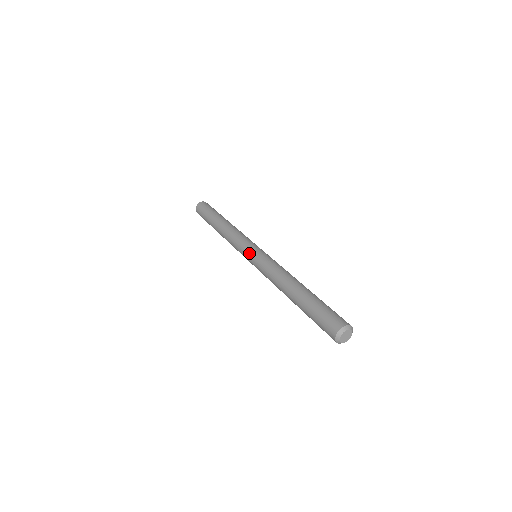
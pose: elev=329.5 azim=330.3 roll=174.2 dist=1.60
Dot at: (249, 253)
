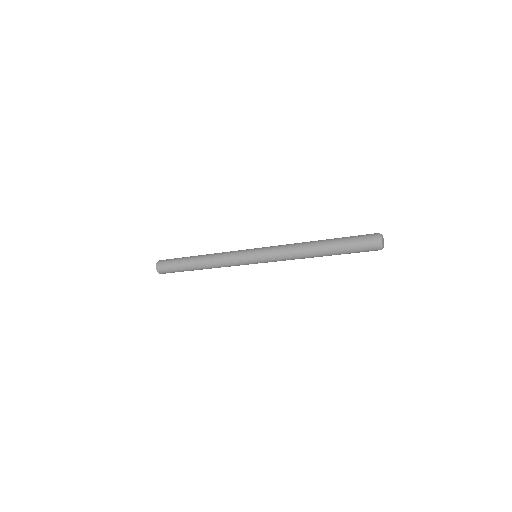
Dot at: (254, 248)
